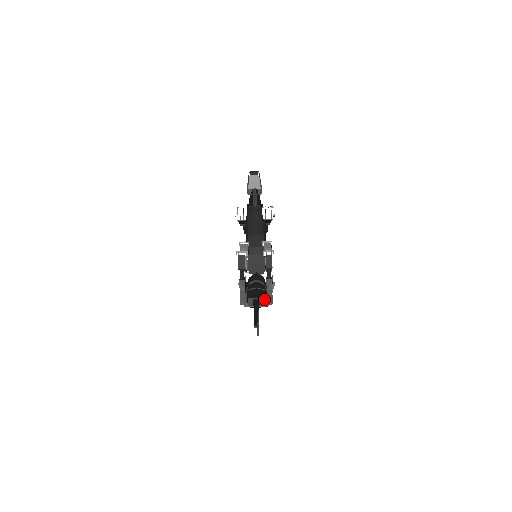
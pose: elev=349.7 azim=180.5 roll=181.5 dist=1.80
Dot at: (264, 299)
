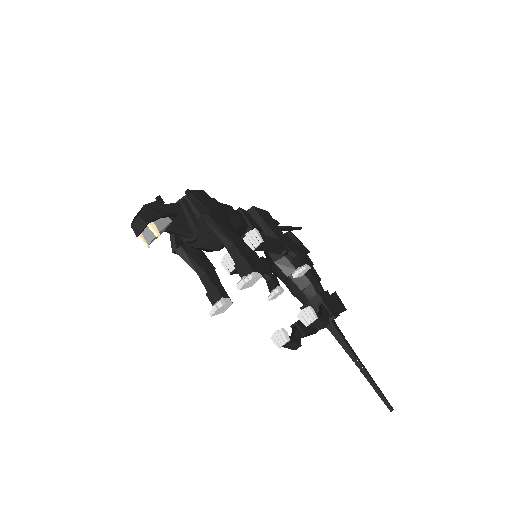
Dot at: (335, 318)
